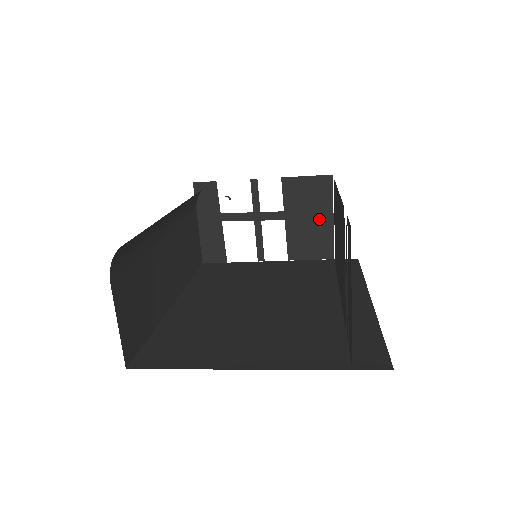
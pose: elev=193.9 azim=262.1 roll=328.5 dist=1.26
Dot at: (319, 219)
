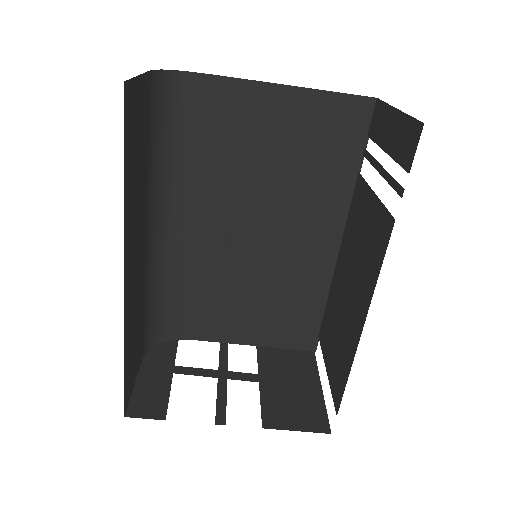
Dot at: (304, 387)
